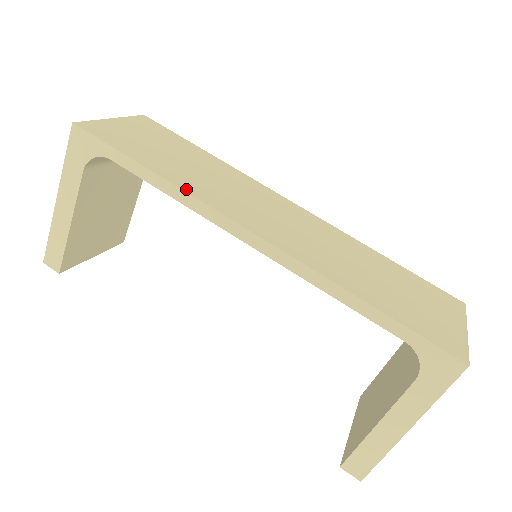
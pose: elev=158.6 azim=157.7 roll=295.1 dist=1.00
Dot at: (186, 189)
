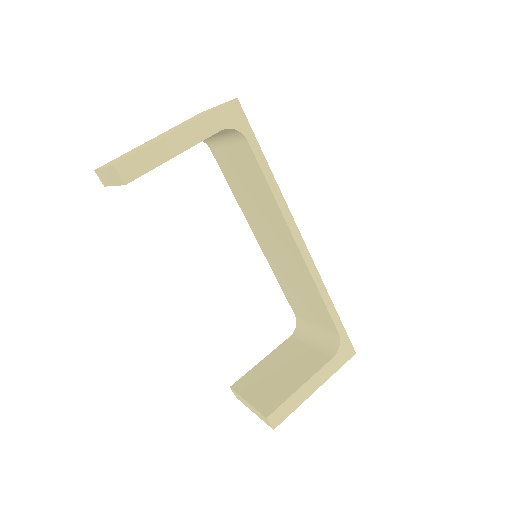
Dot at: (280, 192)
